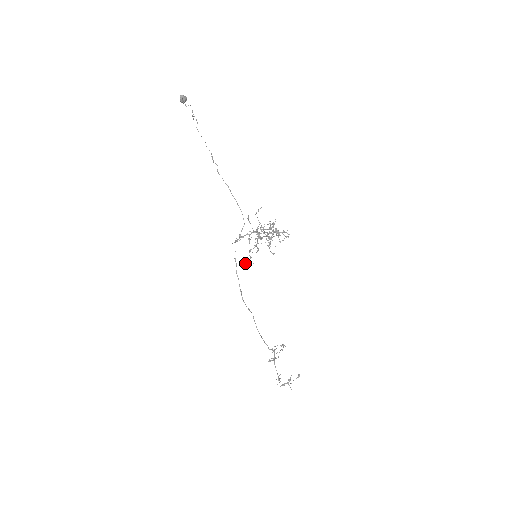
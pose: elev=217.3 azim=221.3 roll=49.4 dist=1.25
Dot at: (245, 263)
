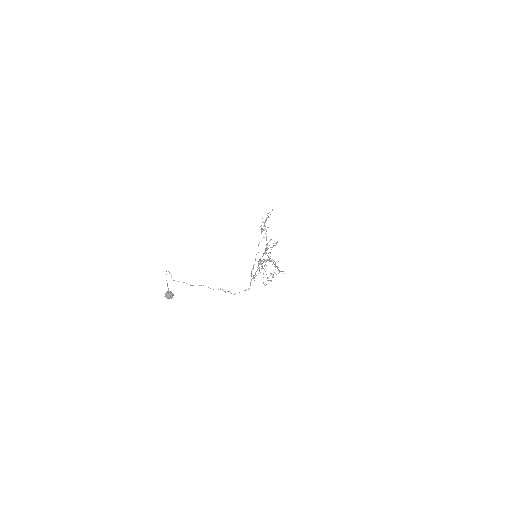
Dot at: occluded
